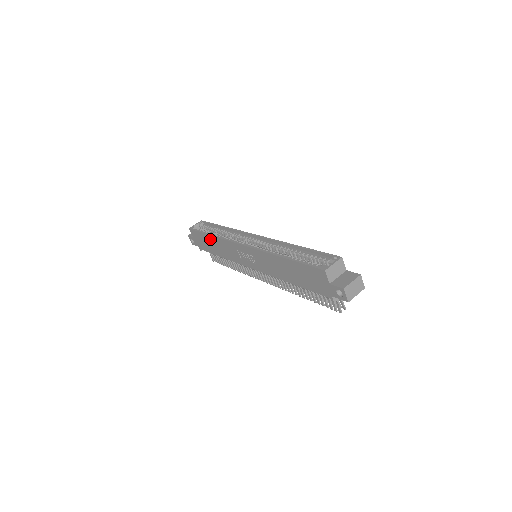
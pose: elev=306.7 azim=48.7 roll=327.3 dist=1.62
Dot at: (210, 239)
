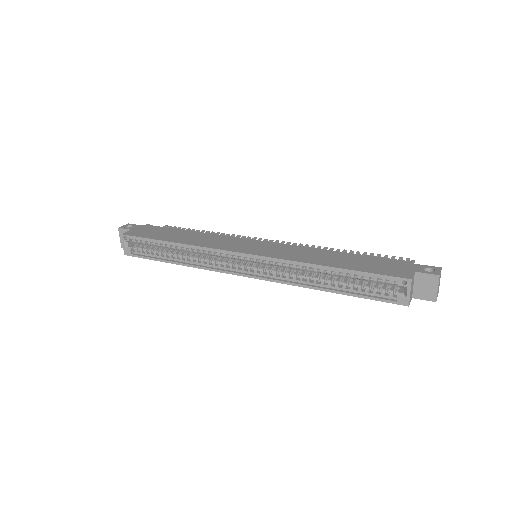
Dot at: occluded
